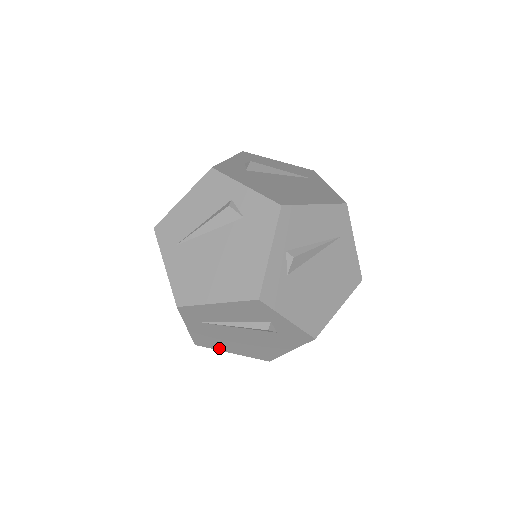
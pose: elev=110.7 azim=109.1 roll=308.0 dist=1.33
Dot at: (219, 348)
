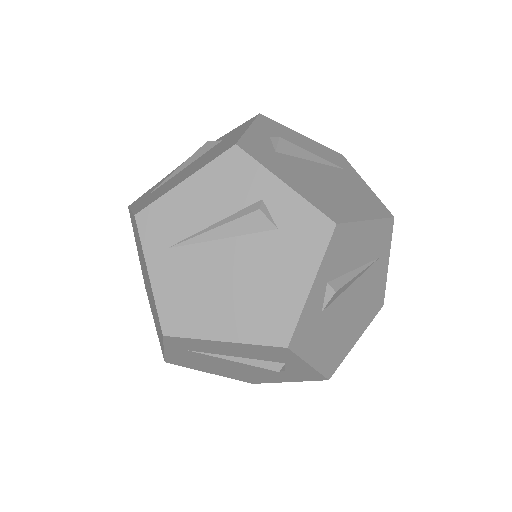
Dot at: (201, 331)
